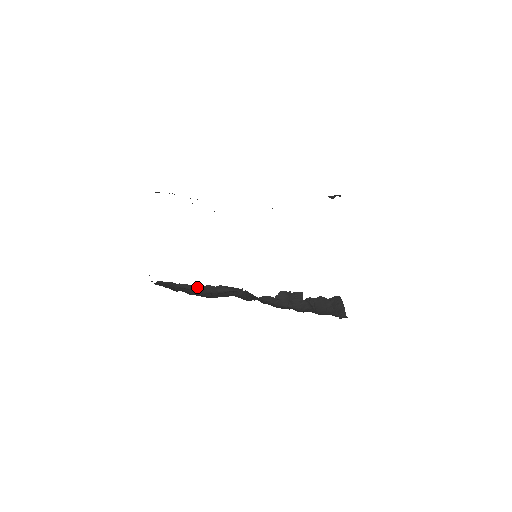
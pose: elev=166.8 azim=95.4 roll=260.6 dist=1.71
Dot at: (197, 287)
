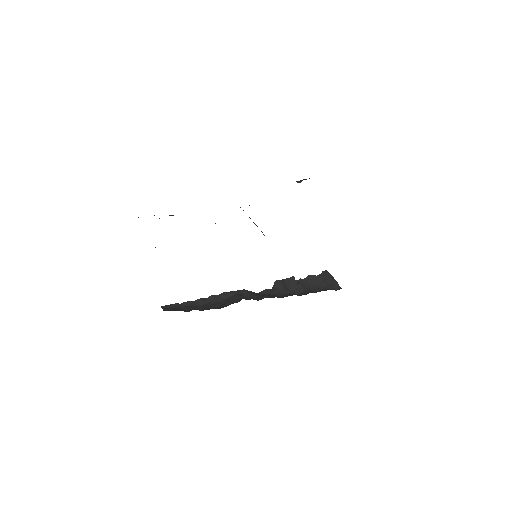
Dot at: (202, 301)
